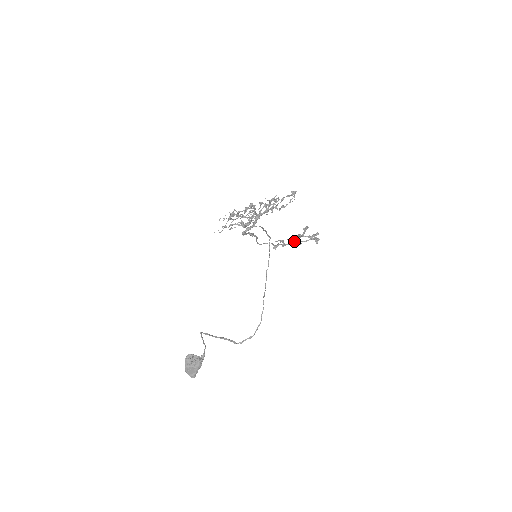
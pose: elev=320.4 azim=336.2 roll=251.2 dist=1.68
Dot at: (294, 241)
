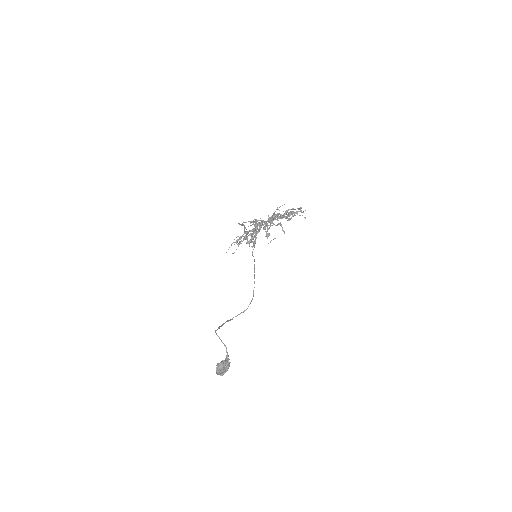
Dot at: occluded
